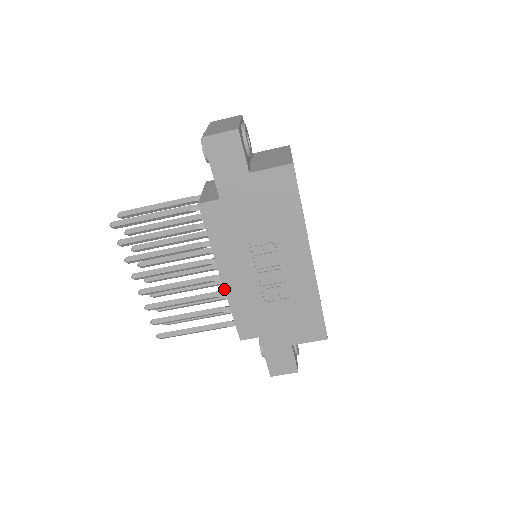
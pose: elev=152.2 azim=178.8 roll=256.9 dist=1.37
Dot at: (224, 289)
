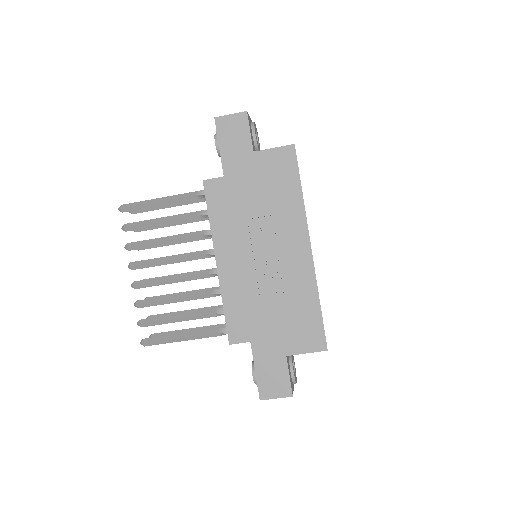
Dot at: (218, 276)
